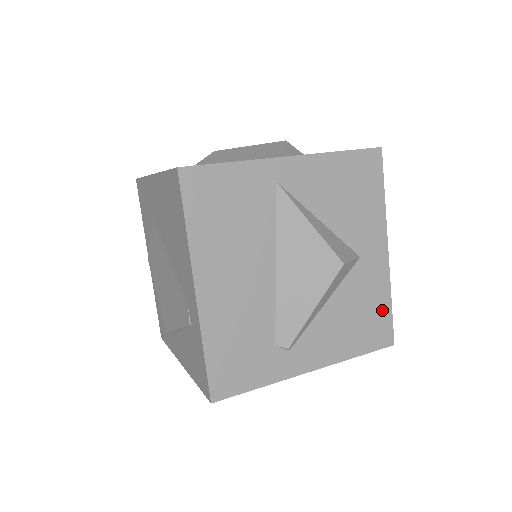
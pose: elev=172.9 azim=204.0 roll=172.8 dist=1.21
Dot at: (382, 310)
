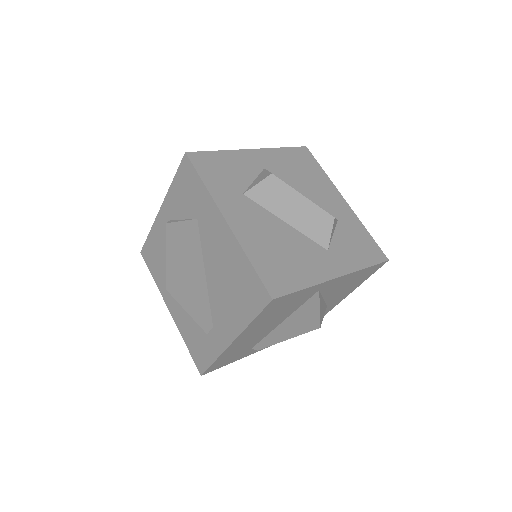
Dot at: occluded
